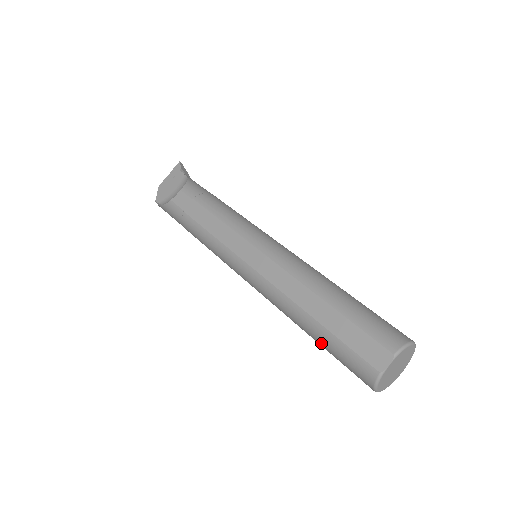
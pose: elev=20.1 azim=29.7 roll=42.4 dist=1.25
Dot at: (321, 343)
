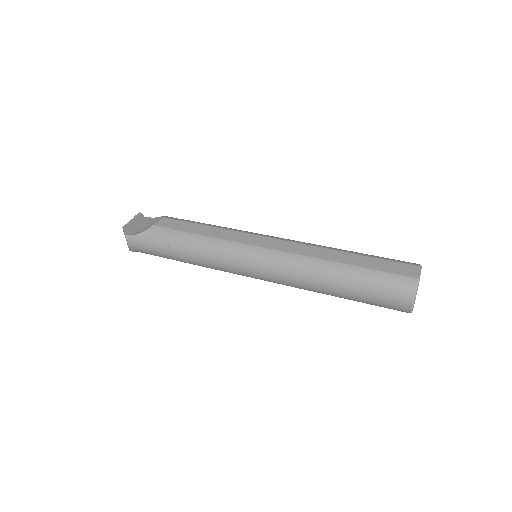
Dot at: (355, 284)
